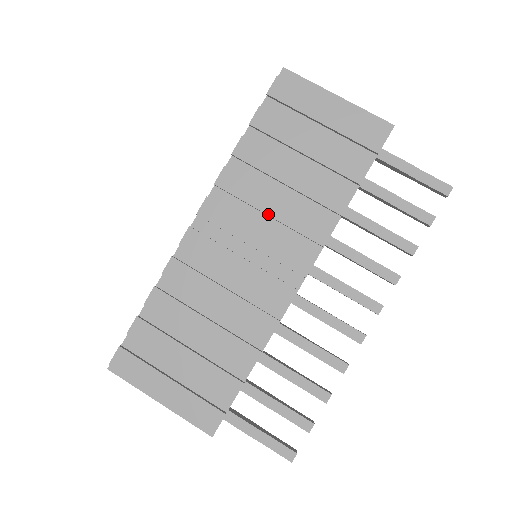
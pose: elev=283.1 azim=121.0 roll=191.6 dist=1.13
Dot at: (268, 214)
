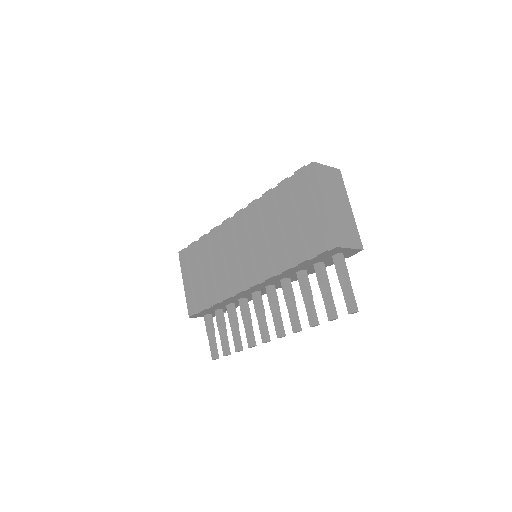
Dot at: (256, 241)
